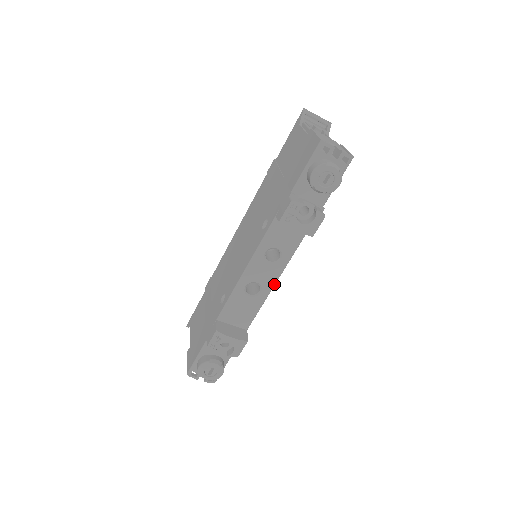
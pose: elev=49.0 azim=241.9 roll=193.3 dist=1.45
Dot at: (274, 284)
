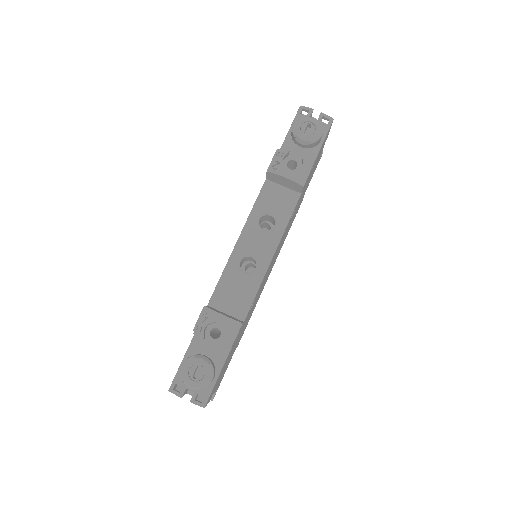
Dot at: (271, 257)
